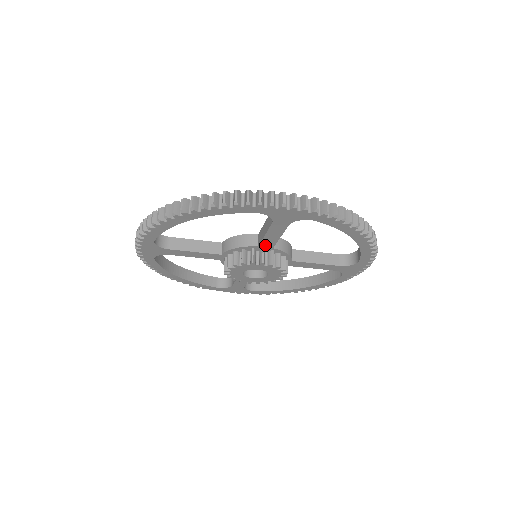
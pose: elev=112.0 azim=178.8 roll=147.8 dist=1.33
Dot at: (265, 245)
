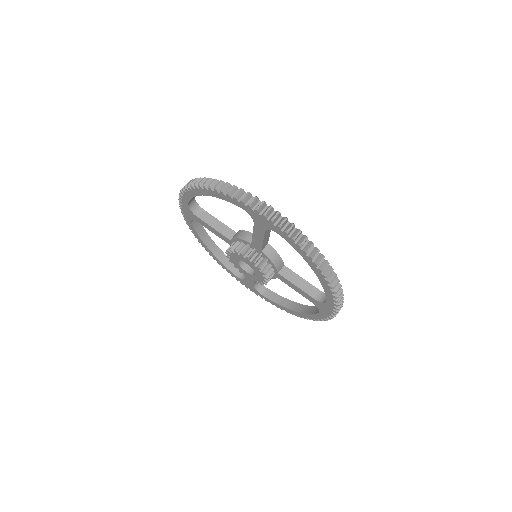
Dot at: (256, 245)
